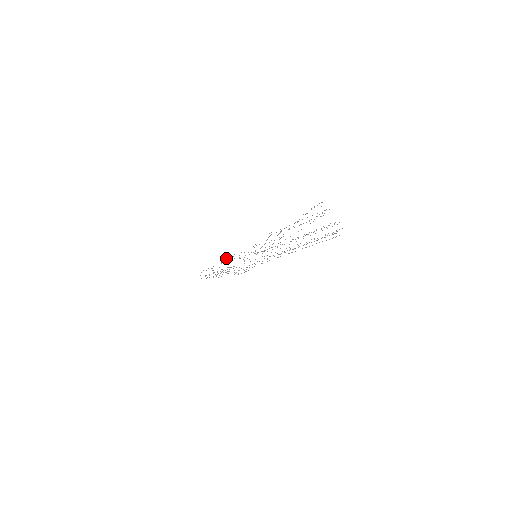
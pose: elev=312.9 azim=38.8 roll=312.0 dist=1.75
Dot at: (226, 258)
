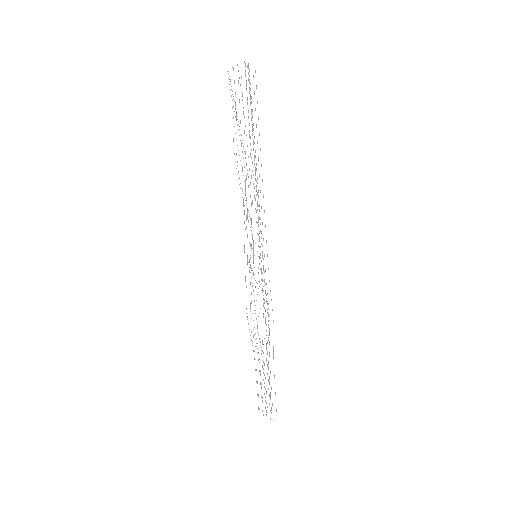
Dot at: occluded
